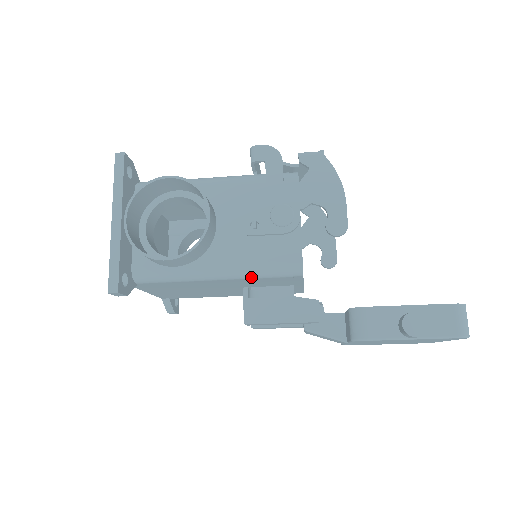
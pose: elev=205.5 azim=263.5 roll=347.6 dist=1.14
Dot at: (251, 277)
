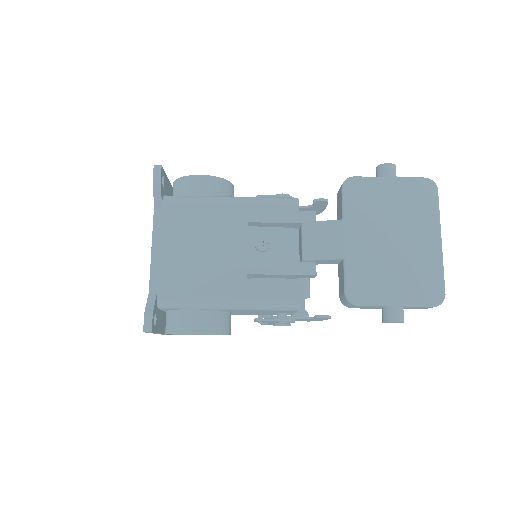
Dot at: (258, 202)
